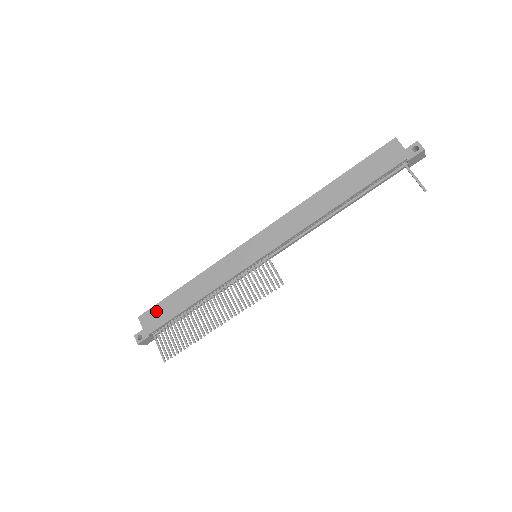
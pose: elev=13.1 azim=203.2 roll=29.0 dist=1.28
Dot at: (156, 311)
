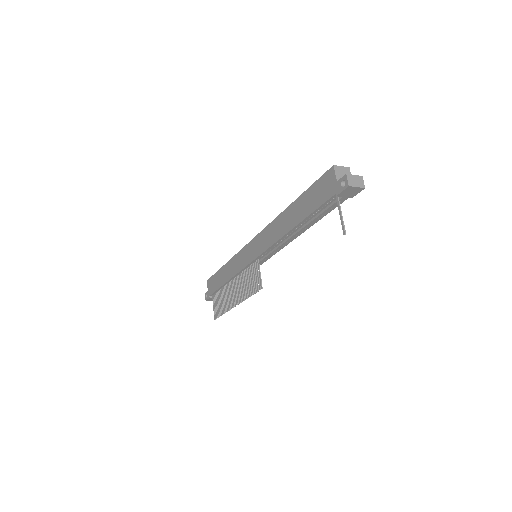
Dot at: (213, 280)
